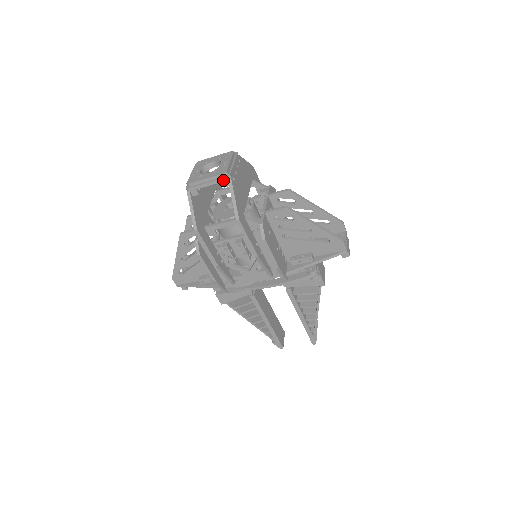
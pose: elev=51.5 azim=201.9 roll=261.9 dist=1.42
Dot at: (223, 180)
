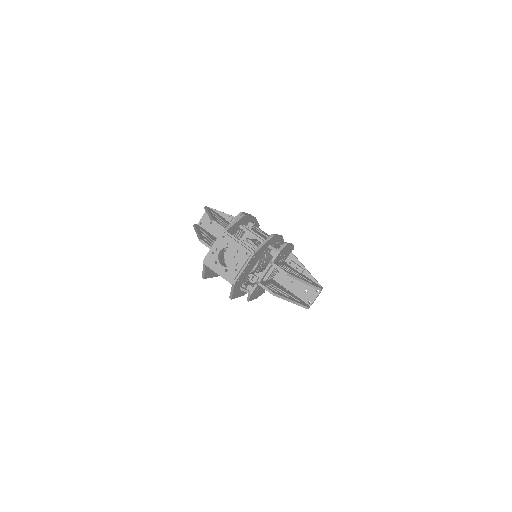
Dot at: (229, 282)
